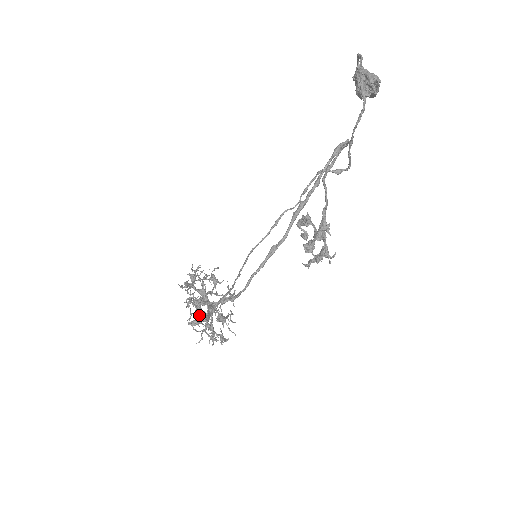
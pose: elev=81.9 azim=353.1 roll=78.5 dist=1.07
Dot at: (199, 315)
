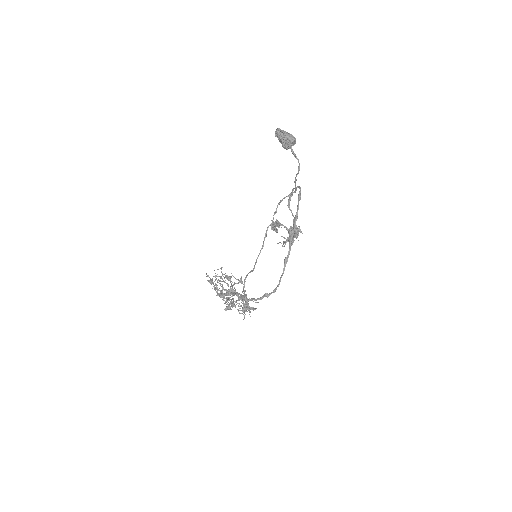
Dot at: occluded
